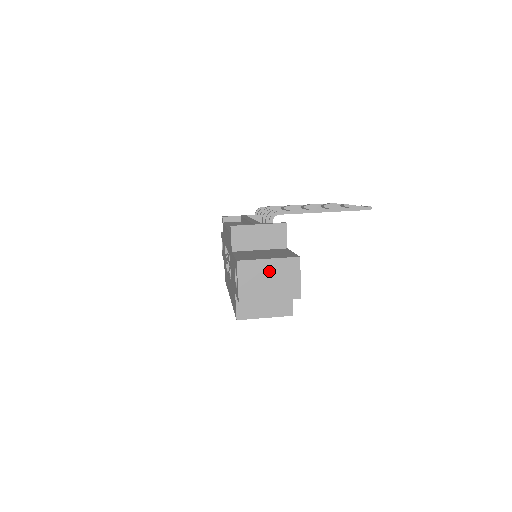
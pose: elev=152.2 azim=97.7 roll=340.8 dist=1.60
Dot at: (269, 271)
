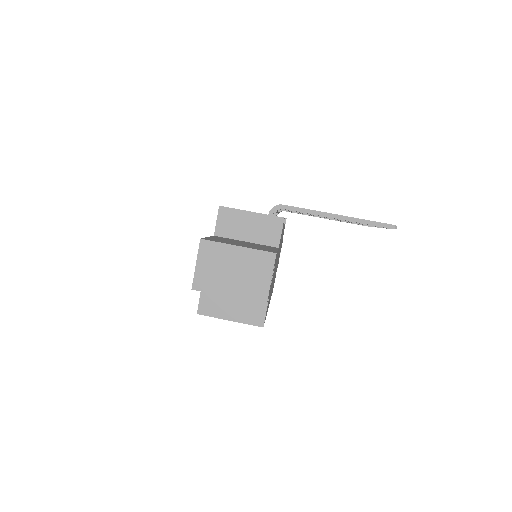
Dot at: (235, 261)
